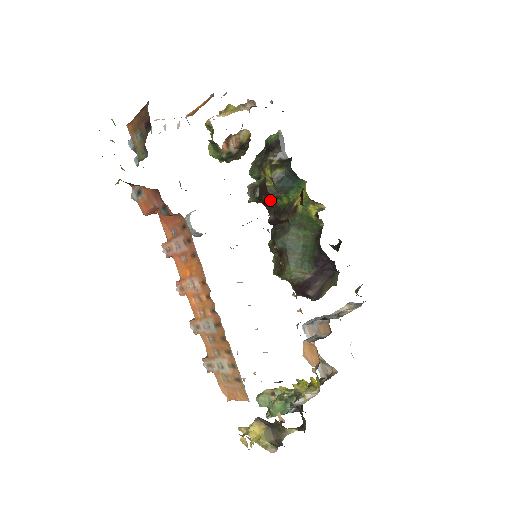
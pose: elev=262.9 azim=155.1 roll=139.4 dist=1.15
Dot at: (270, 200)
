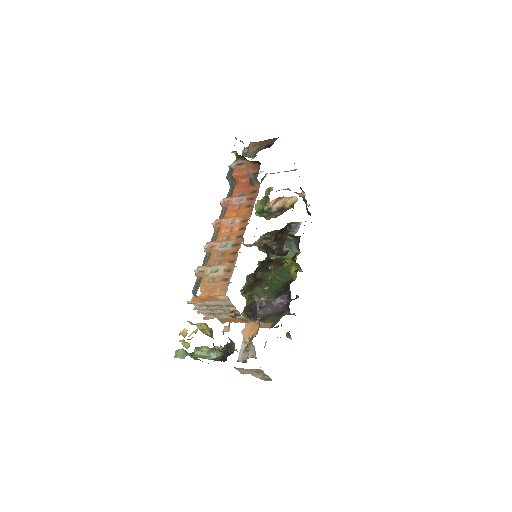
Dot at: (285, 236)
